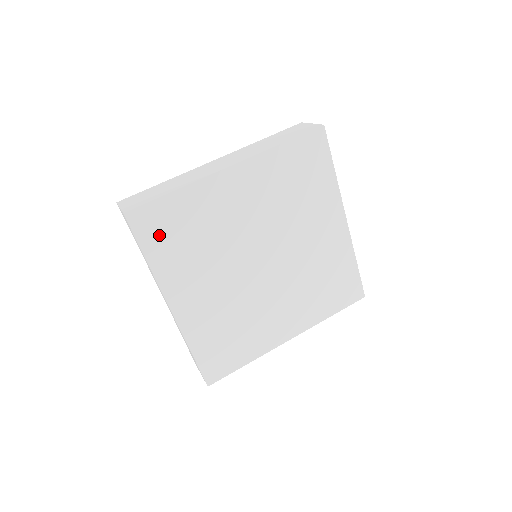
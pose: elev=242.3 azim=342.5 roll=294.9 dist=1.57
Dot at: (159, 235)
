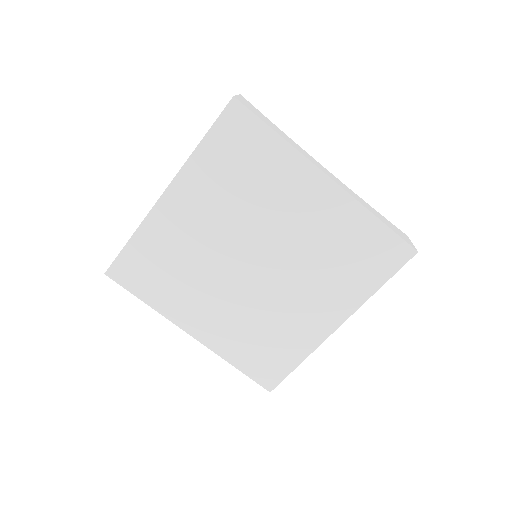
Dot at: (142, 279)
